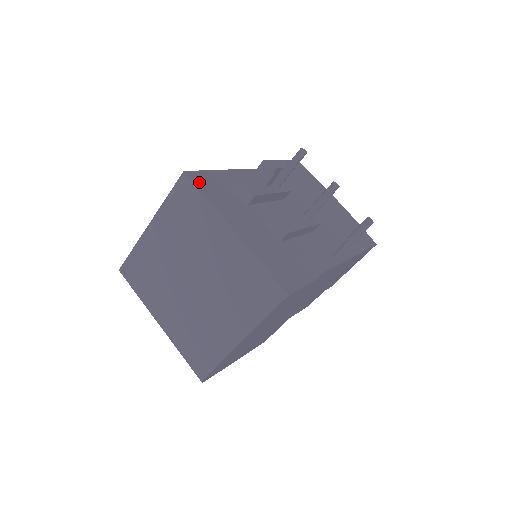
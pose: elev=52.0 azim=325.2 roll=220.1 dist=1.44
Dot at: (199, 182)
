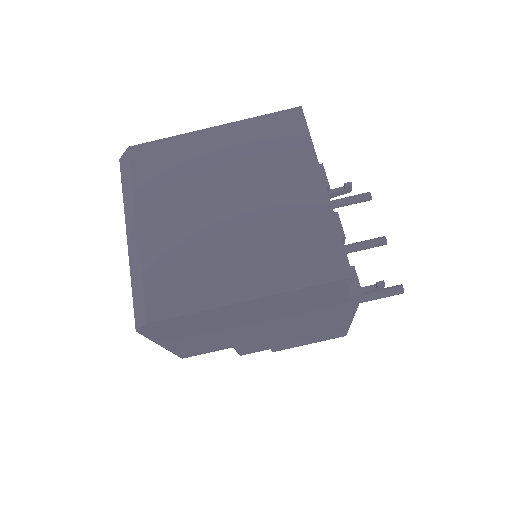
Dot at: occluded
